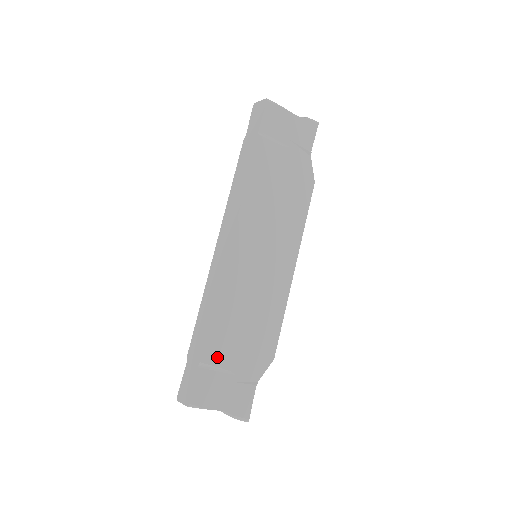
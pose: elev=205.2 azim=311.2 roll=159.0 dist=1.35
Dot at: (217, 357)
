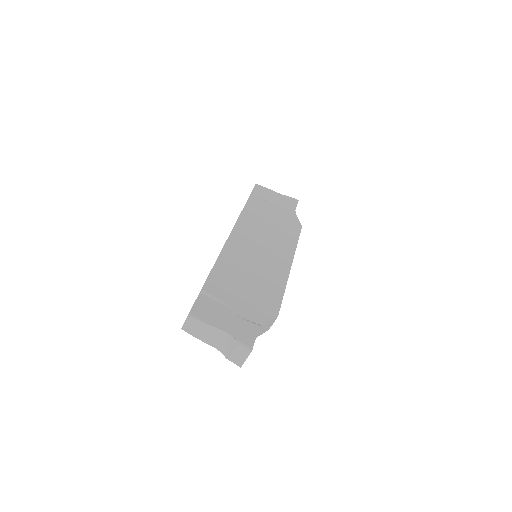
Dot at: (218, 292)
